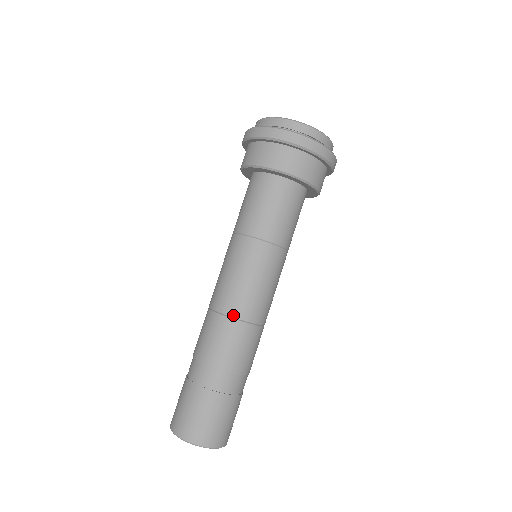
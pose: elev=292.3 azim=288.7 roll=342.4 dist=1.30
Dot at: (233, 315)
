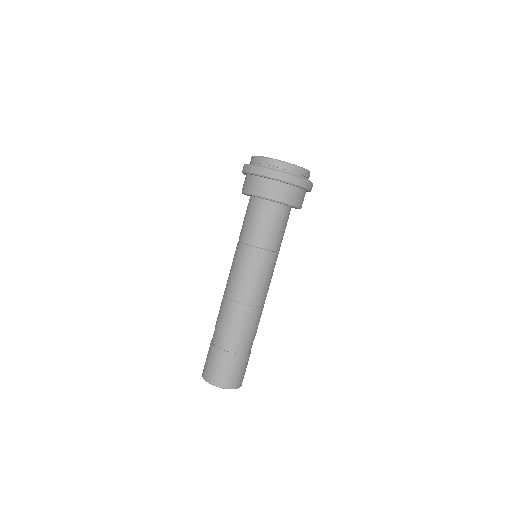
Dot at: (228, 296)
